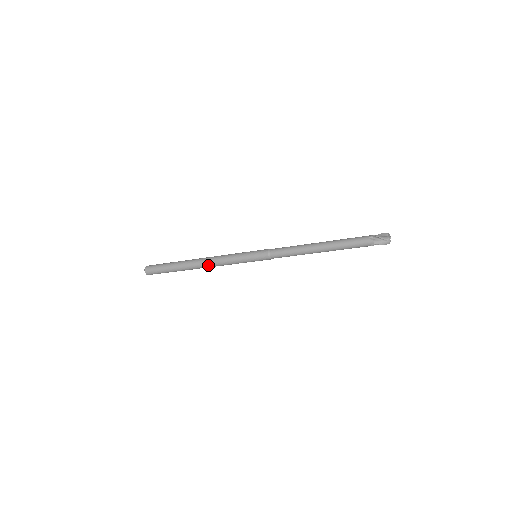
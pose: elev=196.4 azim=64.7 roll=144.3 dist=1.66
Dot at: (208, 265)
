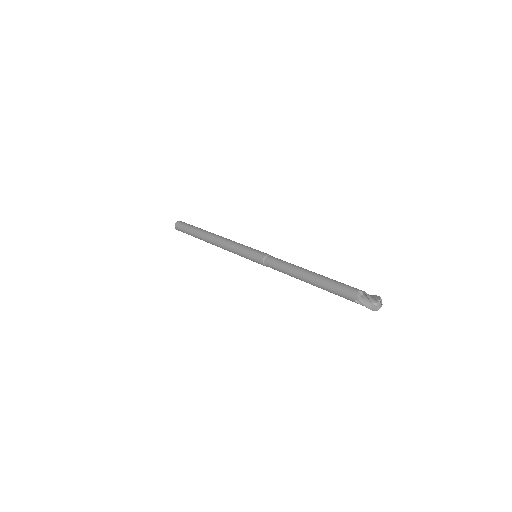
Dot at: occluded
